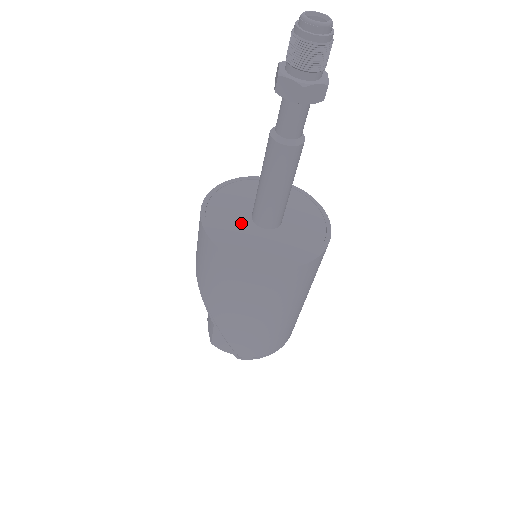
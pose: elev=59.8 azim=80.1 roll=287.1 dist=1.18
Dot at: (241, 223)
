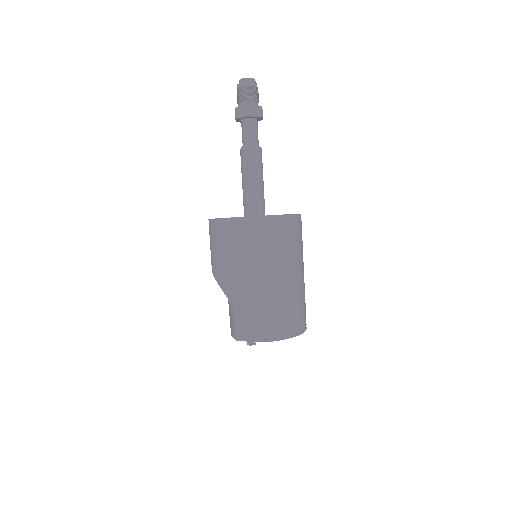
Dot at: occluded
